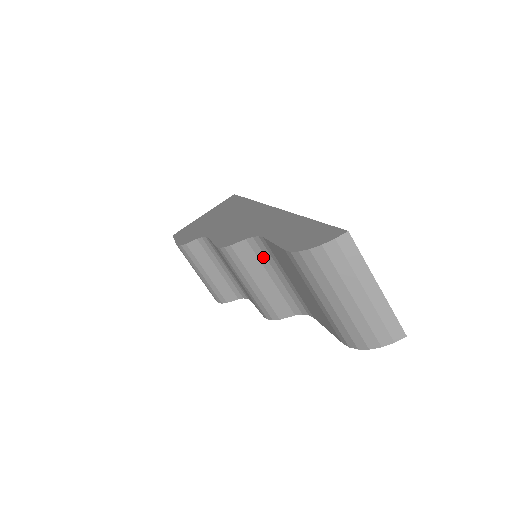
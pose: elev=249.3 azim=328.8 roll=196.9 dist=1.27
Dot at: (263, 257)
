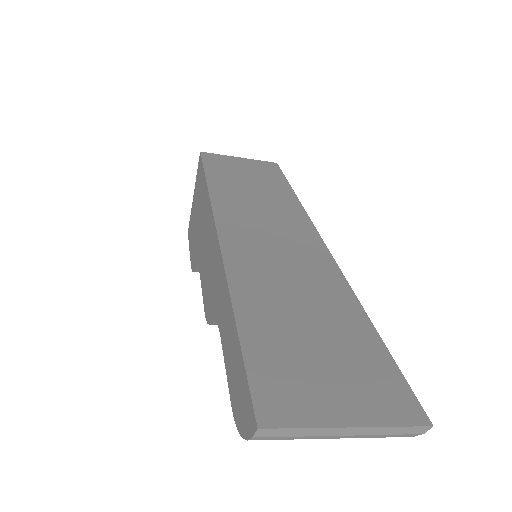
Dot at: occluded
